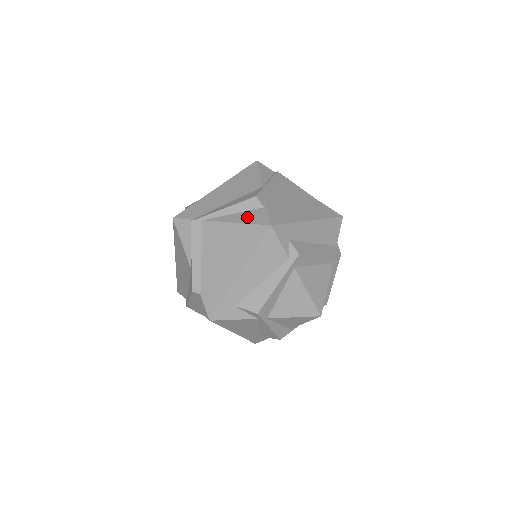
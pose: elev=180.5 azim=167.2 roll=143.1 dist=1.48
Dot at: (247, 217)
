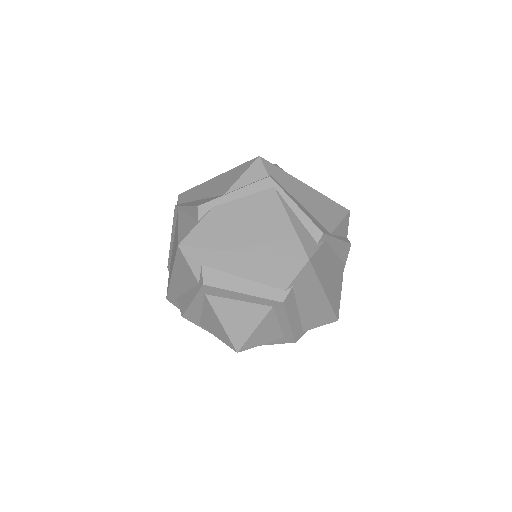
Dot at: (185, 225)
